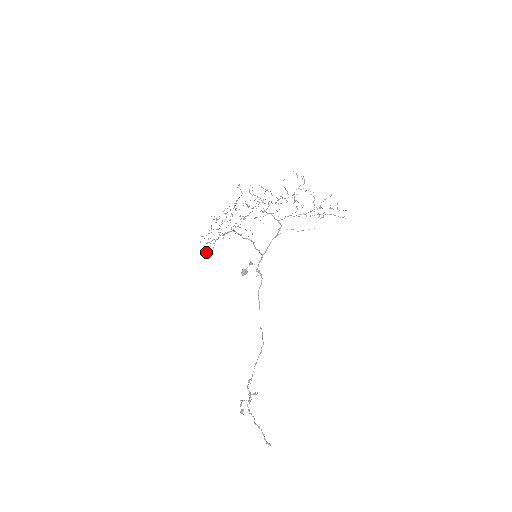
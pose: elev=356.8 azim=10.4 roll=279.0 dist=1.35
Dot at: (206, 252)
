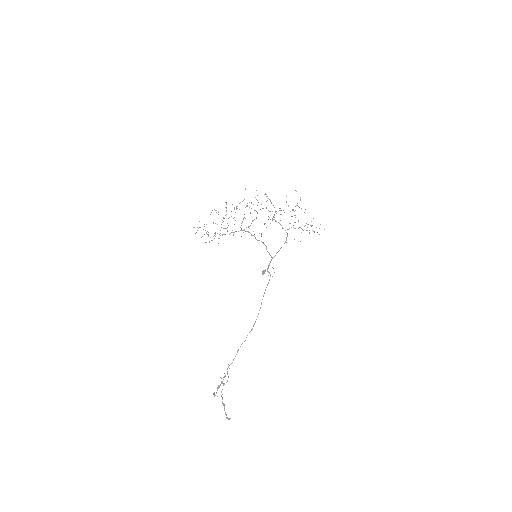
Dot at: occluded
